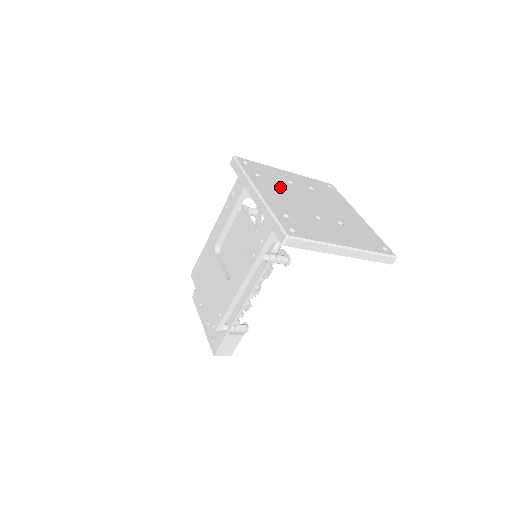
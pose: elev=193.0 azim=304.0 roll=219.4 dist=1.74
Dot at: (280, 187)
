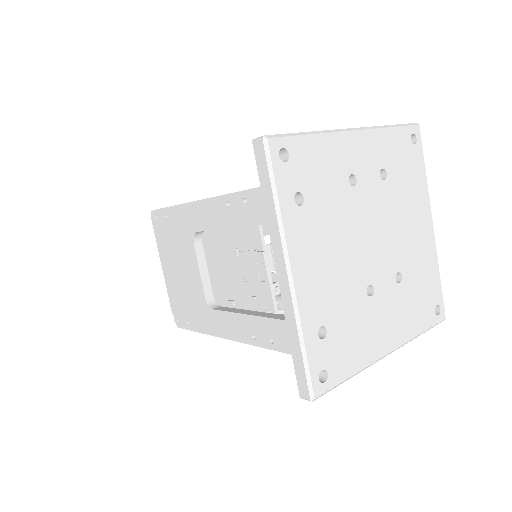
Dot at: (331, 220)
